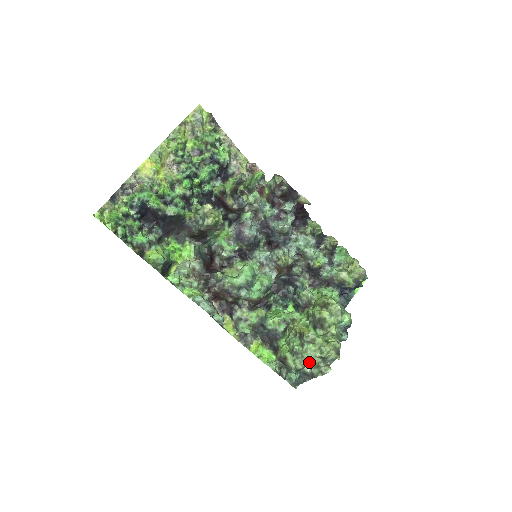
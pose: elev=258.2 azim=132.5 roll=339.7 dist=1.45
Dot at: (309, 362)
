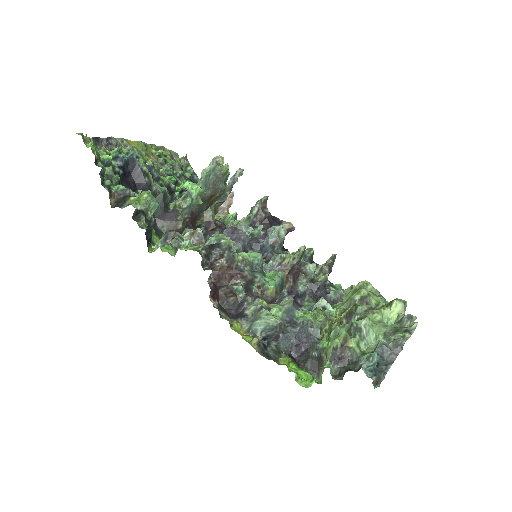
Dot at: (381, 335)
